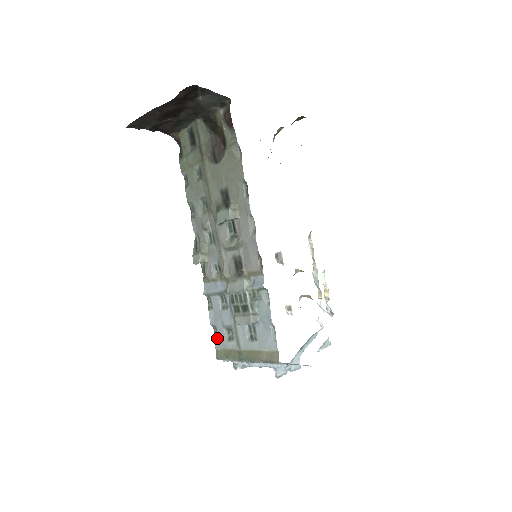
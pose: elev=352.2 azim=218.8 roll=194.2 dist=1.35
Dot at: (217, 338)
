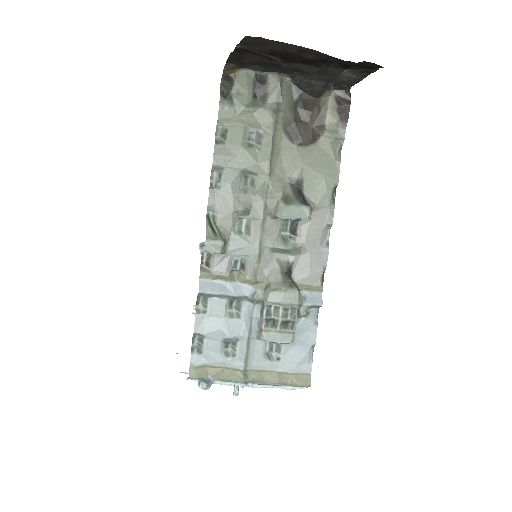
Dot at: (199, 351)
